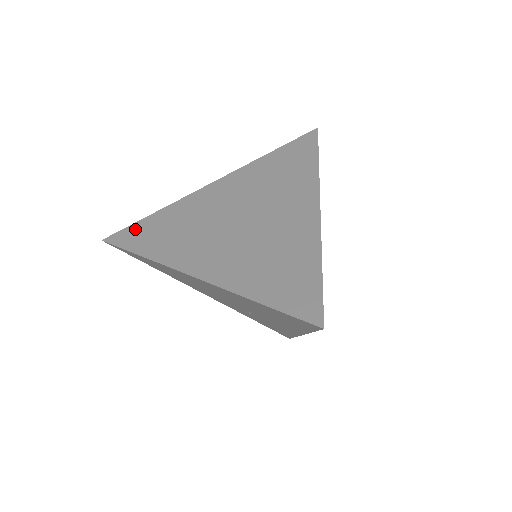
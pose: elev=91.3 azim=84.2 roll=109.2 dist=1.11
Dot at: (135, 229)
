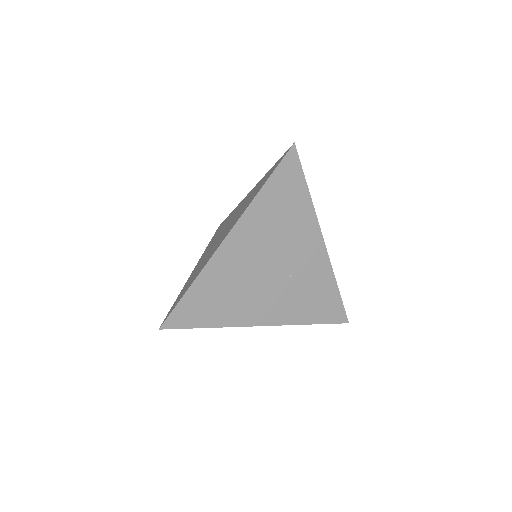
Dot at: occluded
